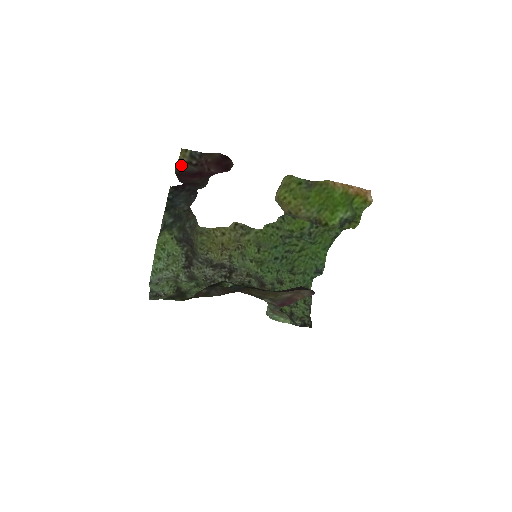
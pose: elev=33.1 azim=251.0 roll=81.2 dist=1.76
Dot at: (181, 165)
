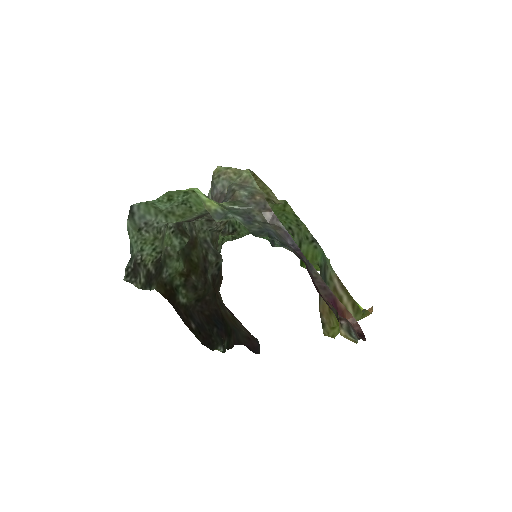
Dot at: (332, 306)
